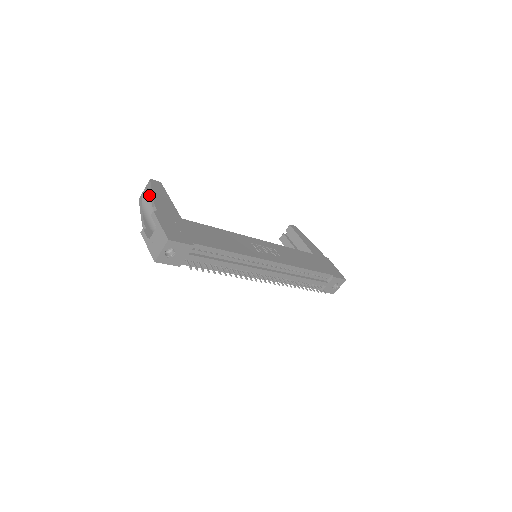
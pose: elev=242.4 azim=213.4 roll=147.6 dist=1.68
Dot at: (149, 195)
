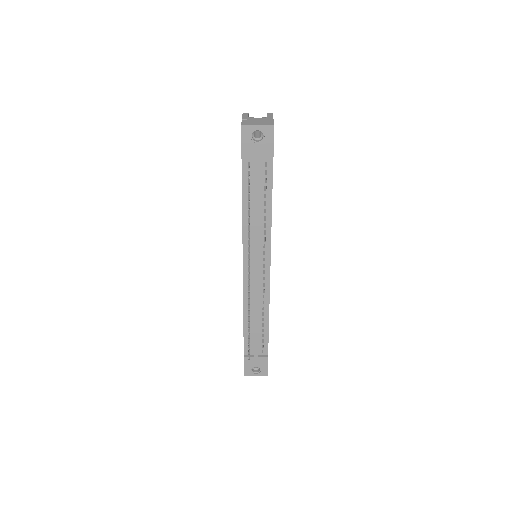
Dot at: occluded
